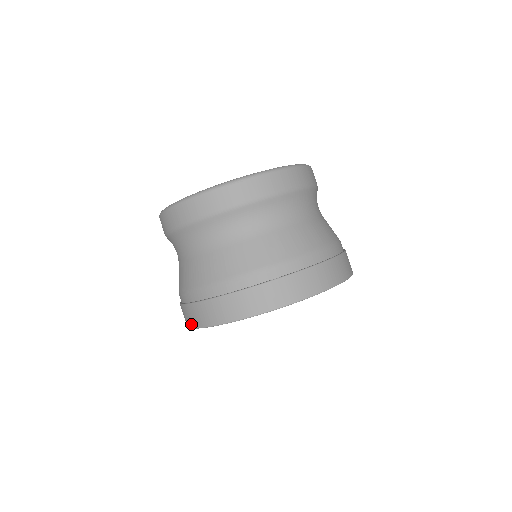
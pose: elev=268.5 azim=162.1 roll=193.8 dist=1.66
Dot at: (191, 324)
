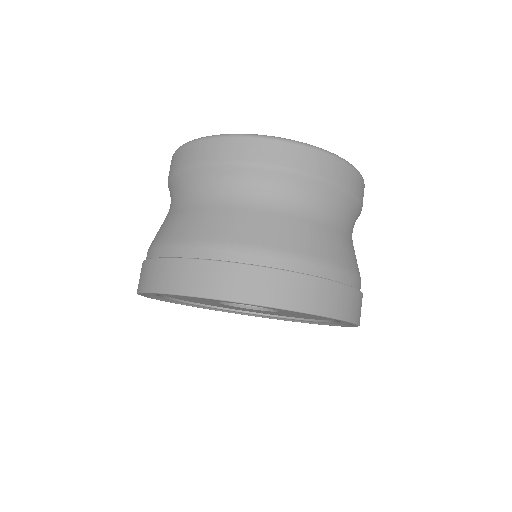
Dot at: (203, 290)
